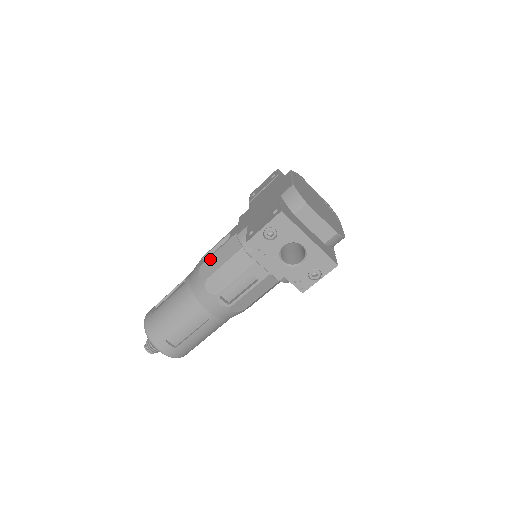
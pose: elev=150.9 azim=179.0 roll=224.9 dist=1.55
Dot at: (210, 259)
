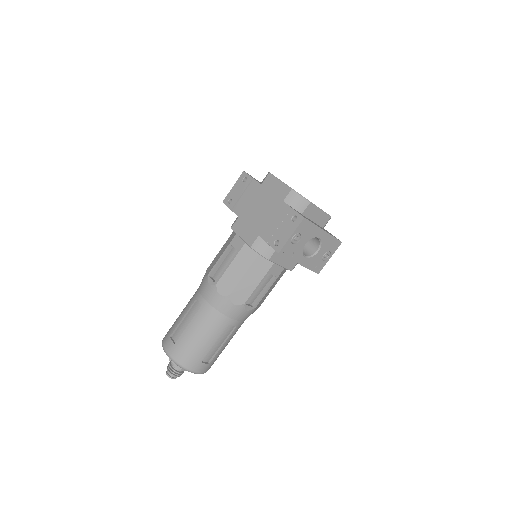
Dot at: (225, 275)
